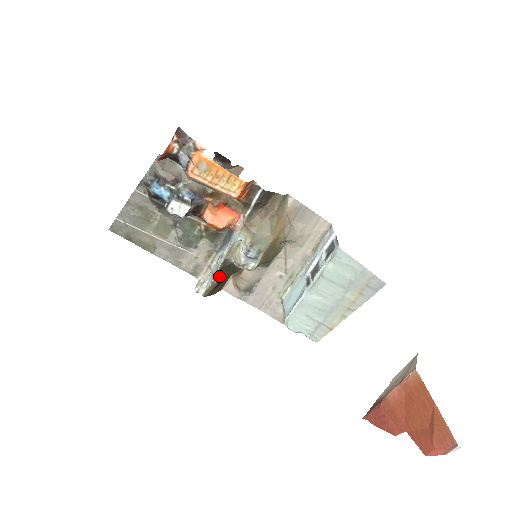
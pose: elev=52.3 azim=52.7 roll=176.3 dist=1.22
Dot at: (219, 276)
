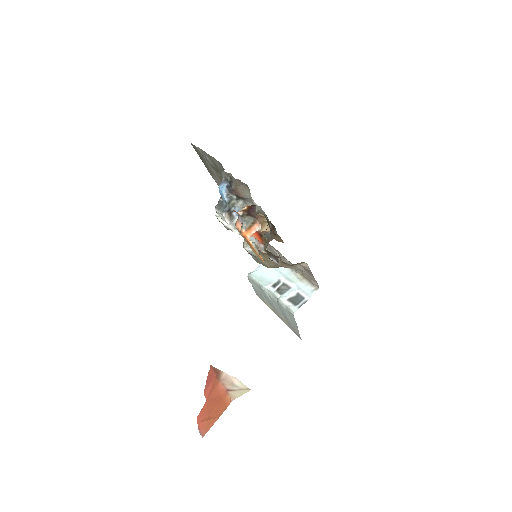
Dot at: occluded
